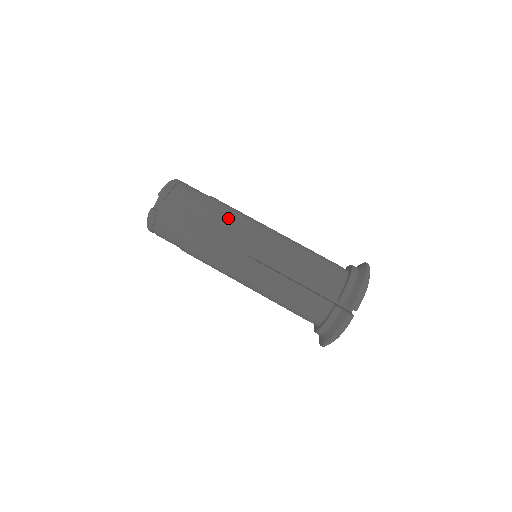
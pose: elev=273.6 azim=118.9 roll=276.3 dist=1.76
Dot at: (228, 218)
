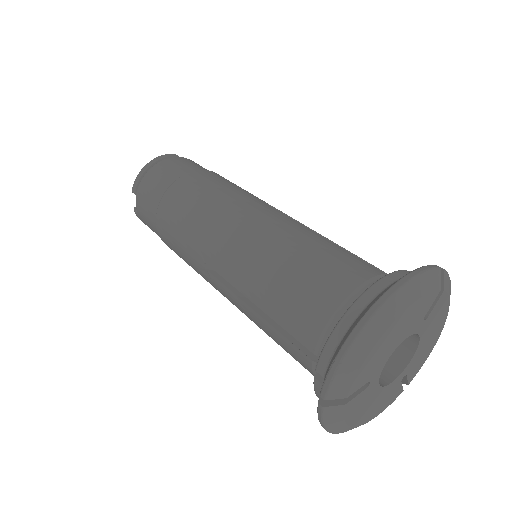
Dot at: occluded
